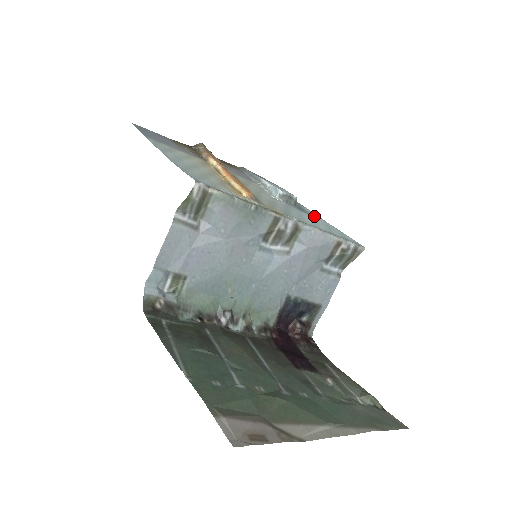
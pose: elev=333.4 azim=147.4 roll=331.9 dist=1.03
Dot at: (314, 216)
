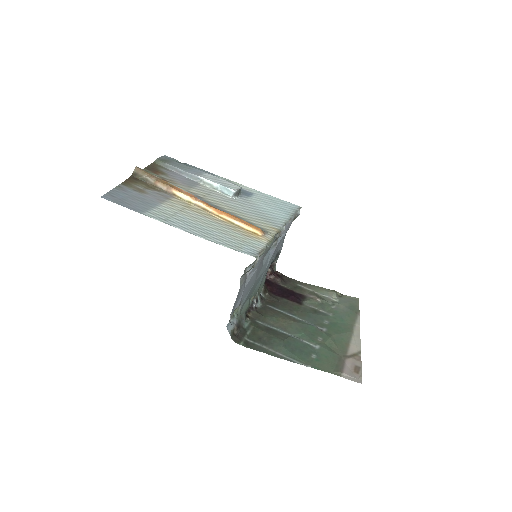
Dot at: (254, 193)
